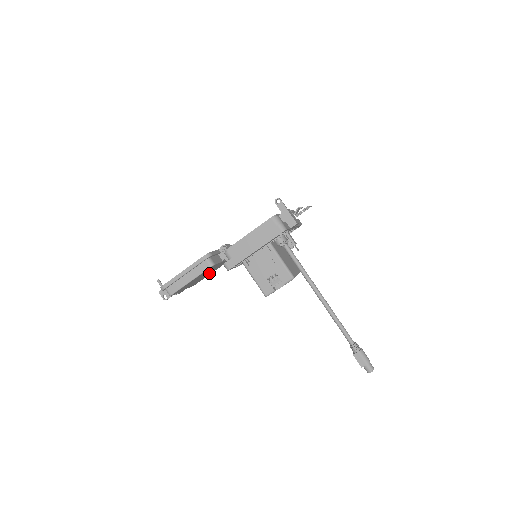
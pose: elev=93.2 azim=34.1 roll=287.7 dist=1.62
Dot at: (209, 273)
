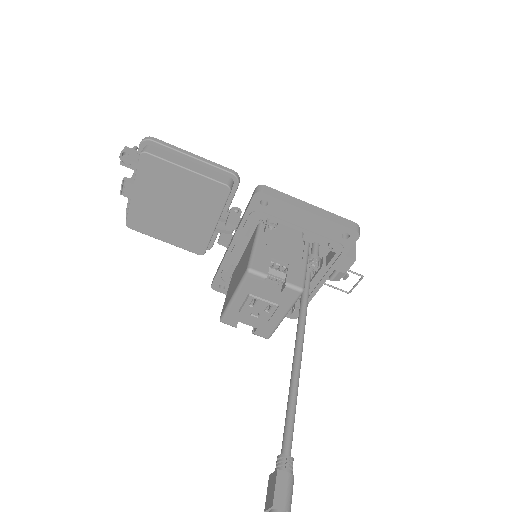
Dot at: (168, 227)
